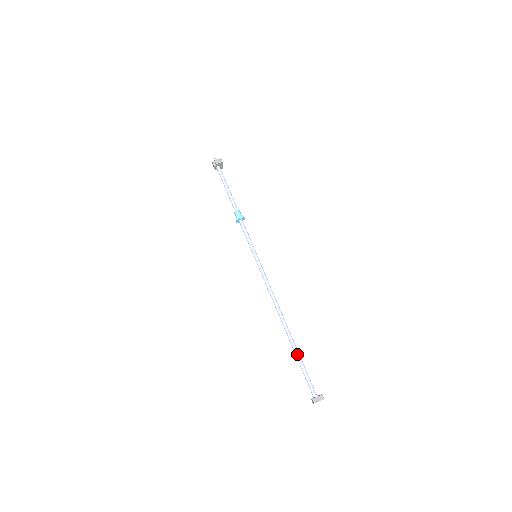
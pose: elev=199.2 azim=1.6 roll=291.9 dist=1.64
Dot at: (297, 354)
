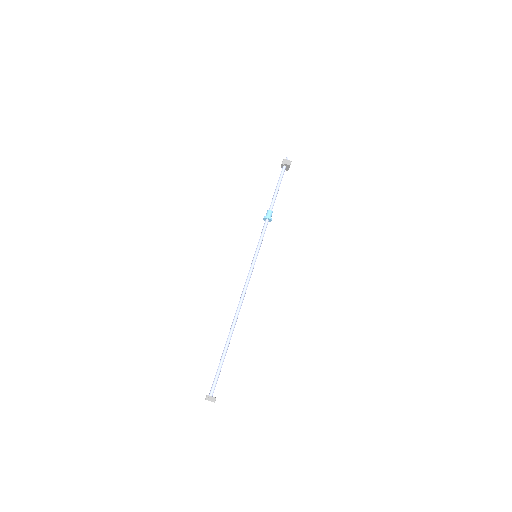
Dot at: (224, 353)
